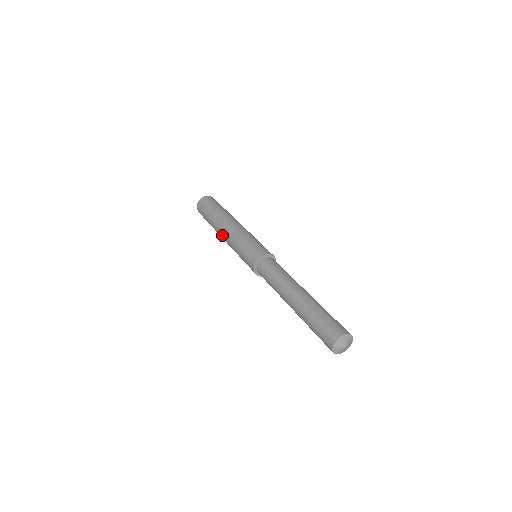
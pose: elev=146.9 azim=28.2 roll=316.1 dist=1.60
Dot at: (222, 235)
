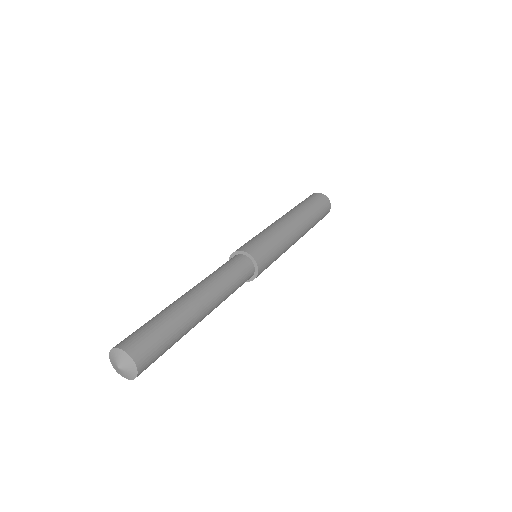
Dot at: occluded
